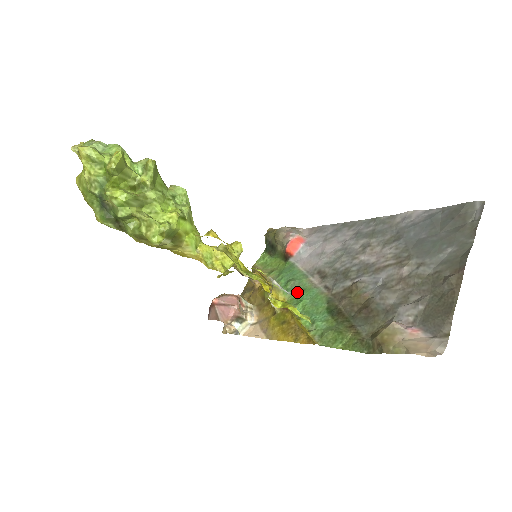
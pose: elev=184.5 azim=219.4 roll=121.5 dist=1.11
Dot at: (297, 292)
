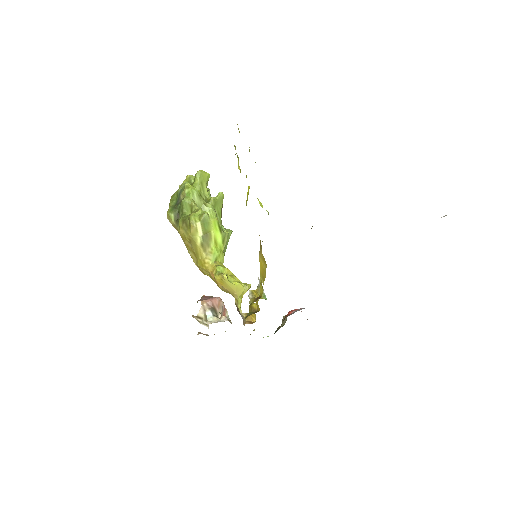
Dot at: occluded
